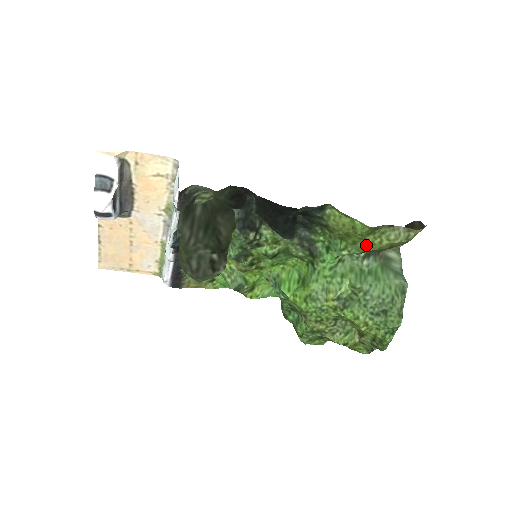
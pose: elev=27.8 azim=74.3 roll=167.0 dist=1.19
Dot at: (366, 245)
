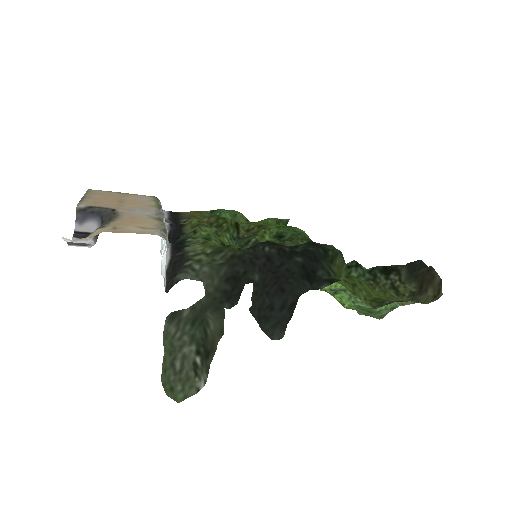
Dot at: (371, 290)
